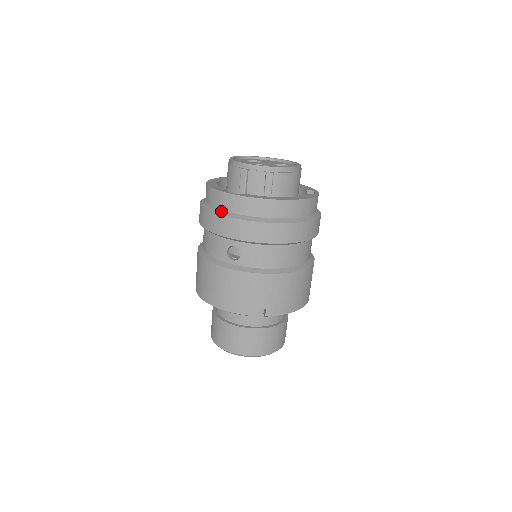
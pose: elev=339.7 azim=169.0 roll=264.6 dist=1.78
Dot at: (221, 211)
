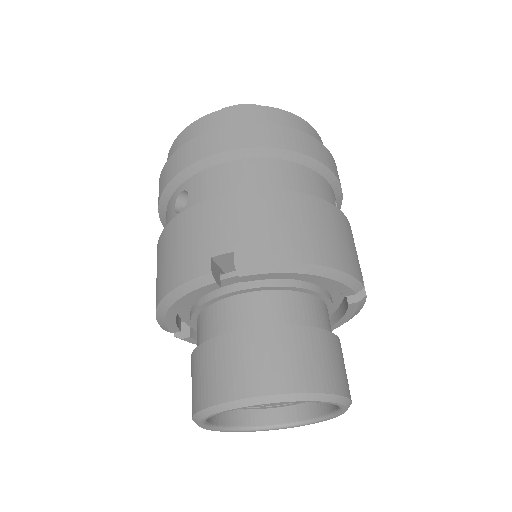
Dot at: occluded
